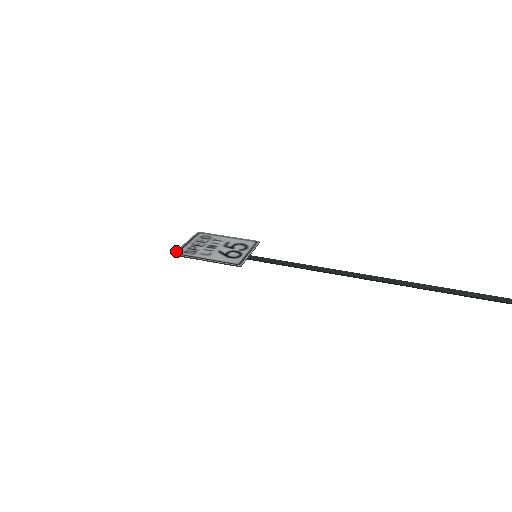
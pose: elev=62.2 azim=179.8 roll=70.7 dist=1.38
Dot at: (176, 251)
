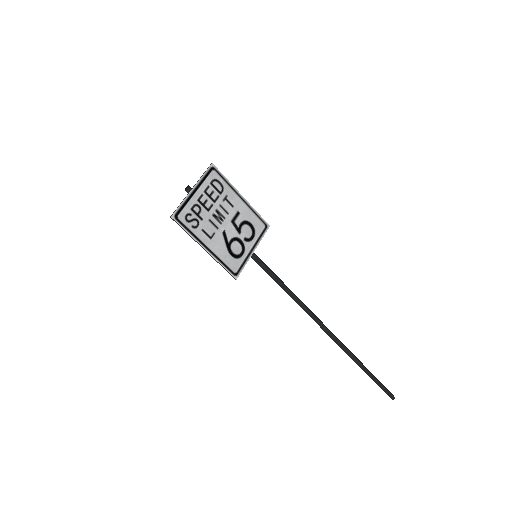
Dot at: (177, 210)
